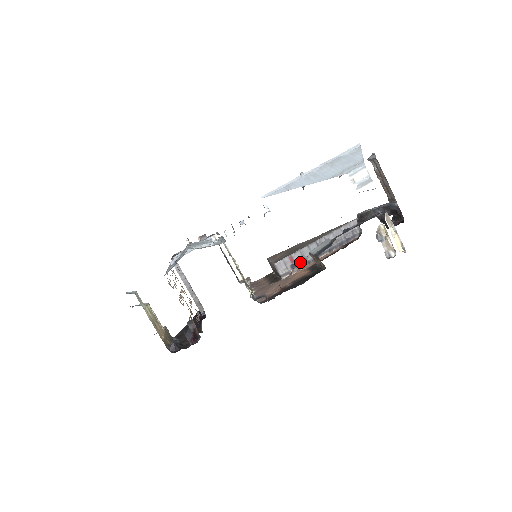
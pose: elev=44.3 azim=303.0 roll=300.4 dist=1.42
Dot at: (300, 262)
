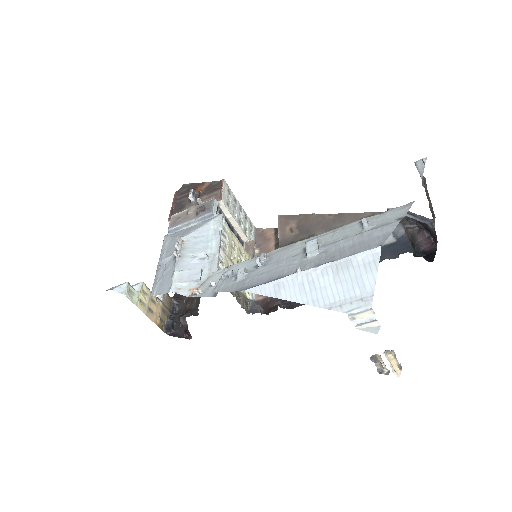
Dot at: occluded
